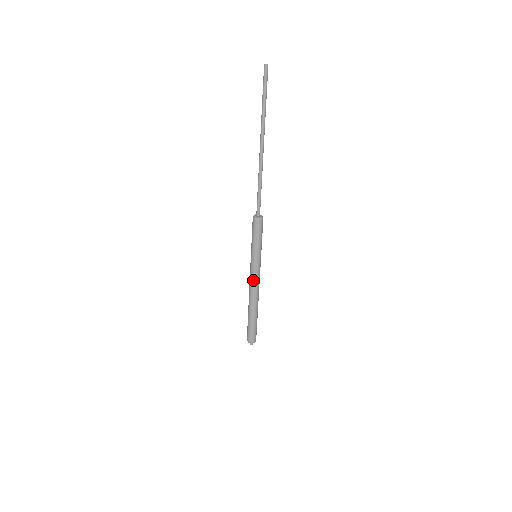
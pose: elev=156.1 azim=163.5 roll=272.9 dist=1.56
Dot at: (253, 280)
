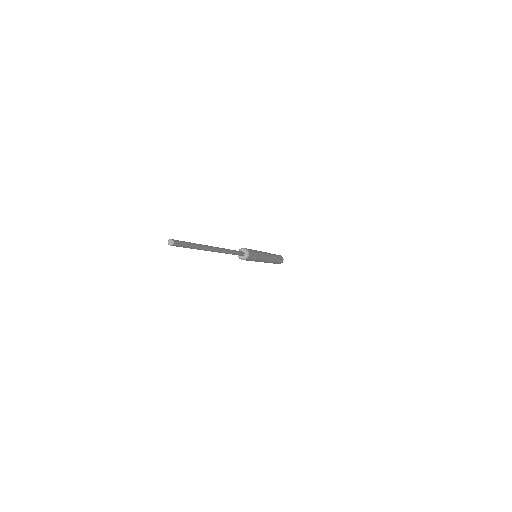
Dot at: (266, 261)
